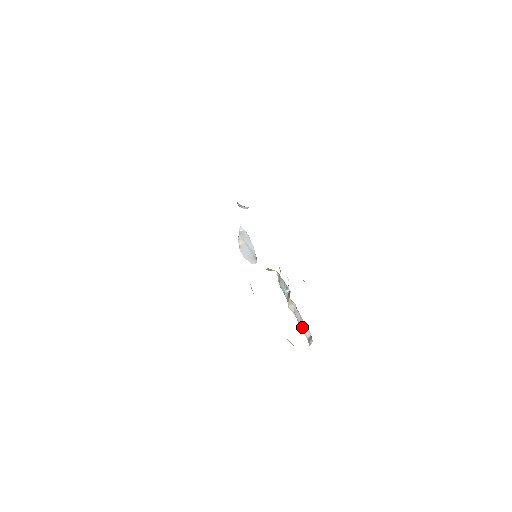
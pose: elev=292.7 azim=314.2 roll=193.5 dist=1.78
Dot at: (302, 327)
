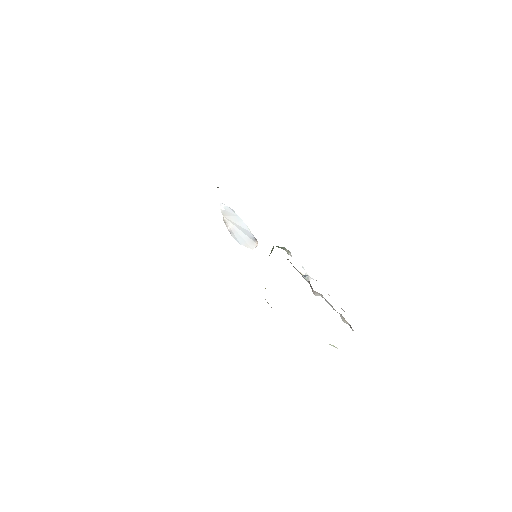
Dot at: (337, 312)
